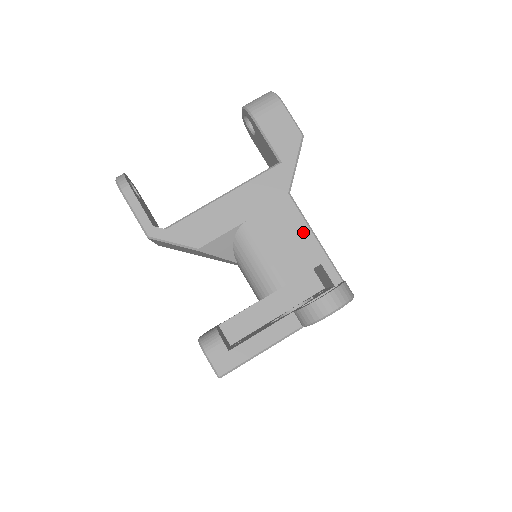
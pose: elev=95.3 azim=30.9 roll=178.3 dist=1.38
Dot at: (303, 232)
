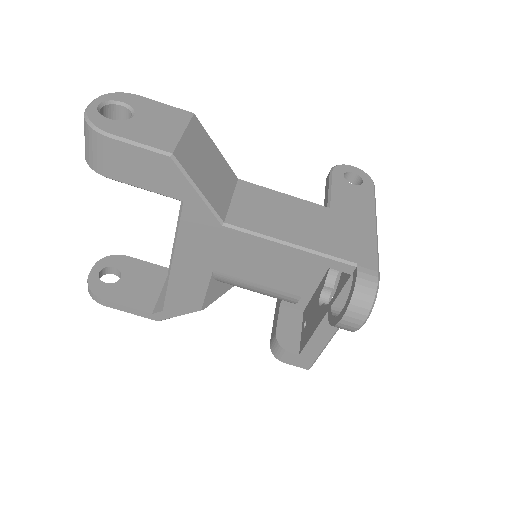
Dot at: (273, 250)
